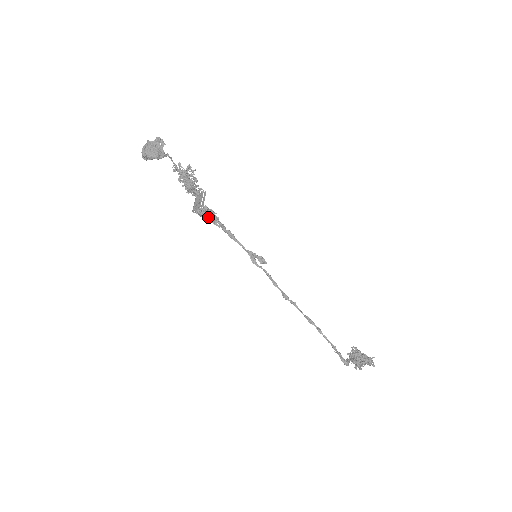
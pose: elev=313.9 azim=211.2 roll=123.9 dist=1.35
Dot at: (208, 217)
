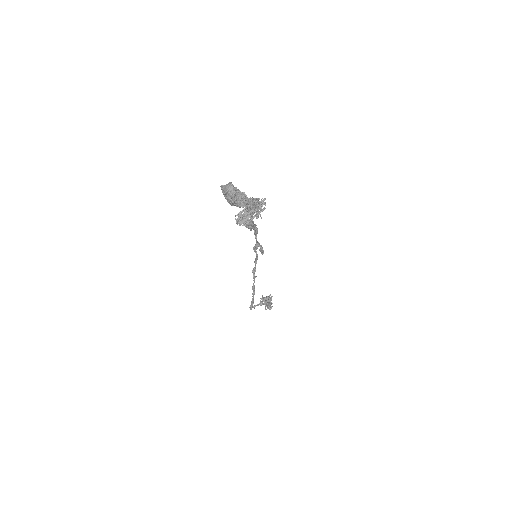
Dot at: occluded
